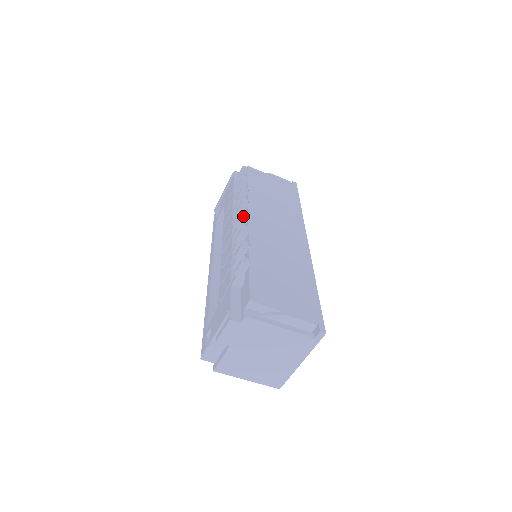
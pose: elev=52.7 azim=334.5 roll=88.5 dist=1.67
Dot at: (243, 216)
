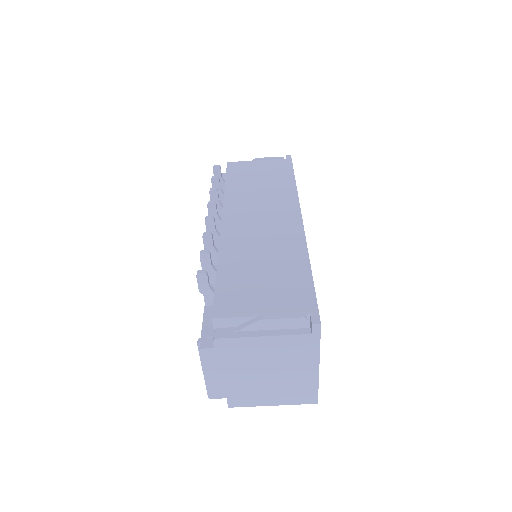
Dot at: (207, 221)
